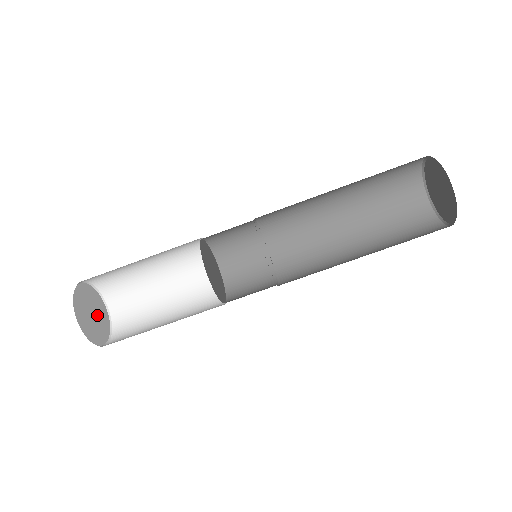
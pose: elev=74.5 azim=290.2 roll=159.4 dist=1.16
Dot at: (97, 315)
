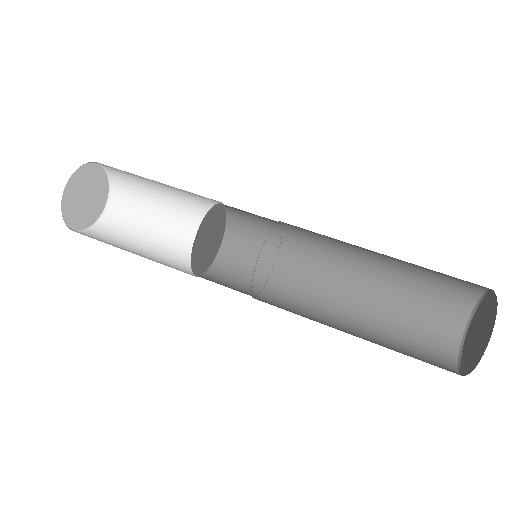
Dot at: (87, 205)
